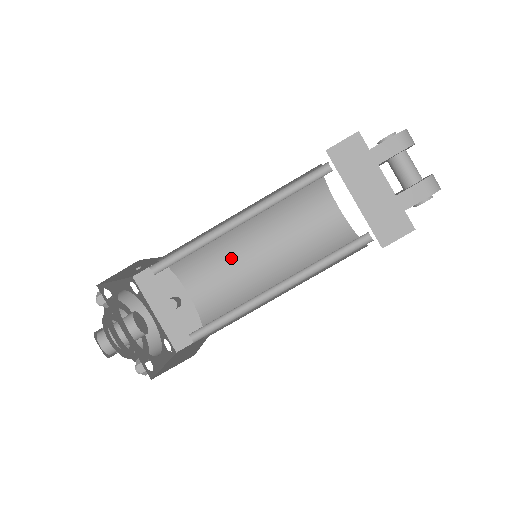
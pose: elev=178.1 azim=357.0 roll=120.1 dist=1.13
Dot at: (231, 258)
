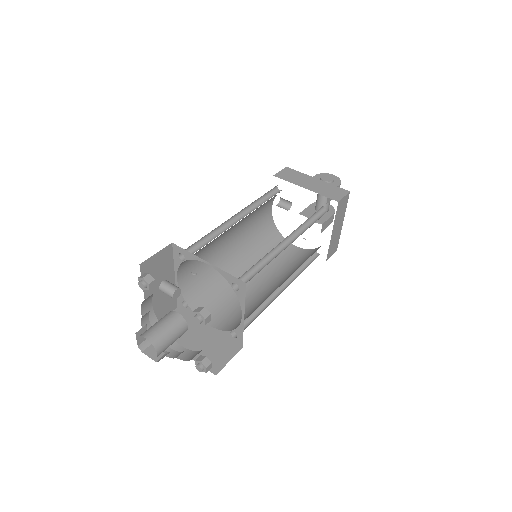
Dot at: (213, 245)
